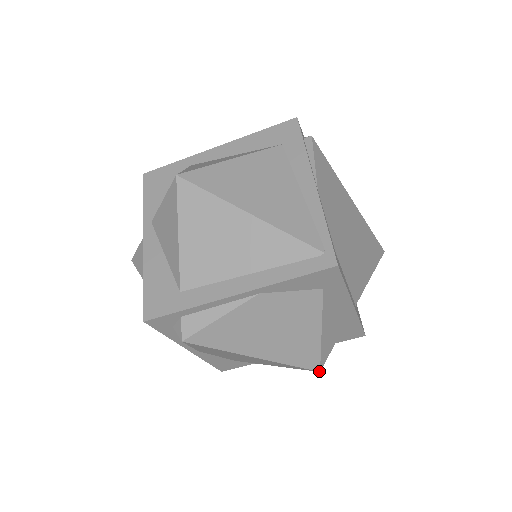
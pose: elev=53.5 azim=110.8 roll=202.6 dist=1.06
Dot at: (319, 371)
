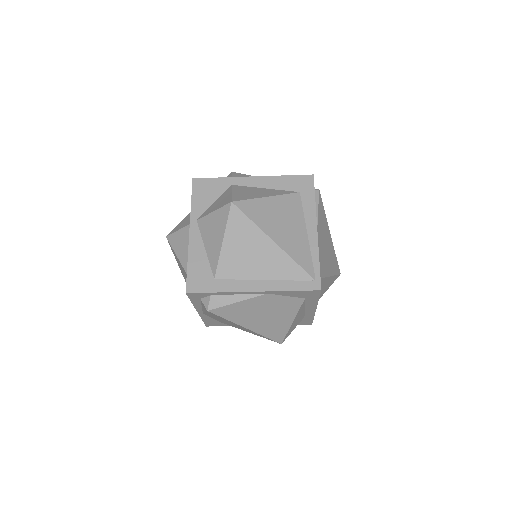
Dot at: occluded
